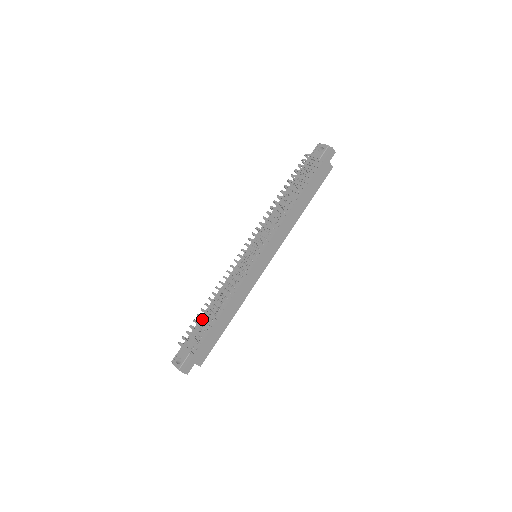
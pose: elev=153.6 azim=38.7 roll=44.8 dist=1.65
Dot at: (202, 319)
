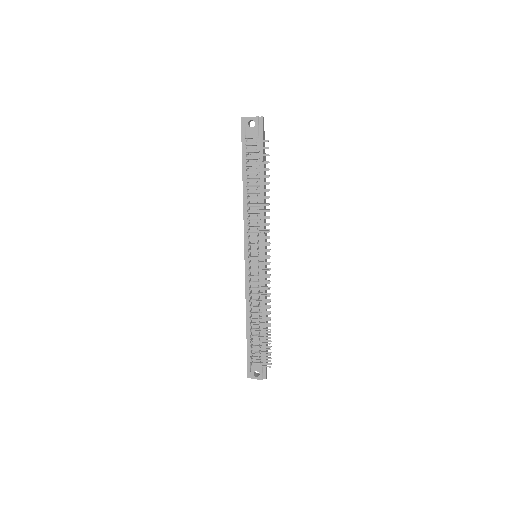
Dot at: occluded
